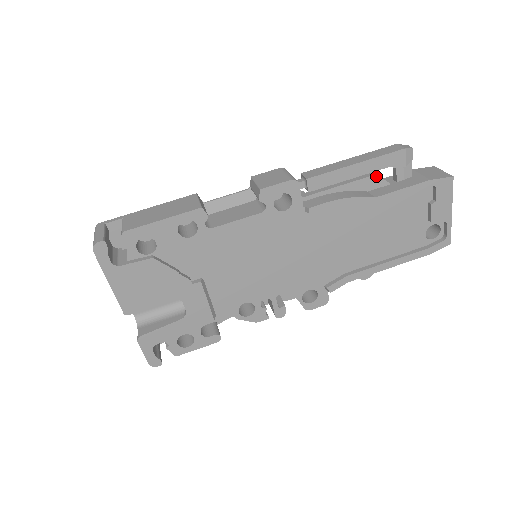
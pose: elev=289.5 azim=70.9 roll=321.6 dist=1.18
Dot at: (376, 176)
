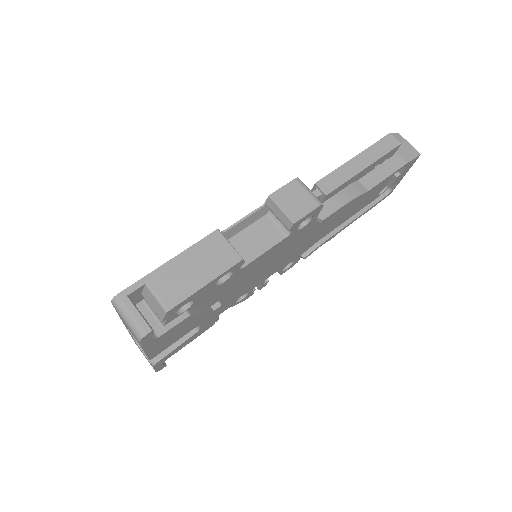
Dot at: occluded
